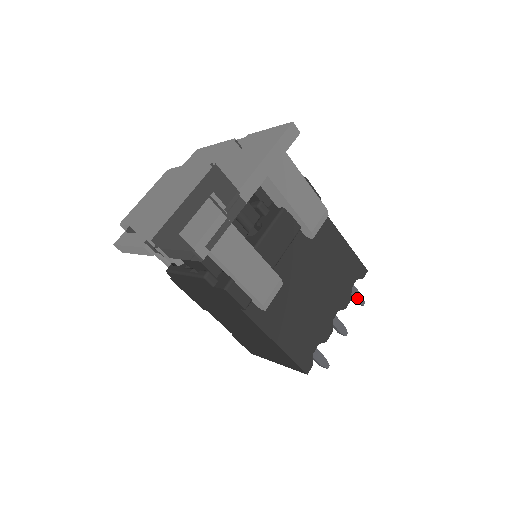
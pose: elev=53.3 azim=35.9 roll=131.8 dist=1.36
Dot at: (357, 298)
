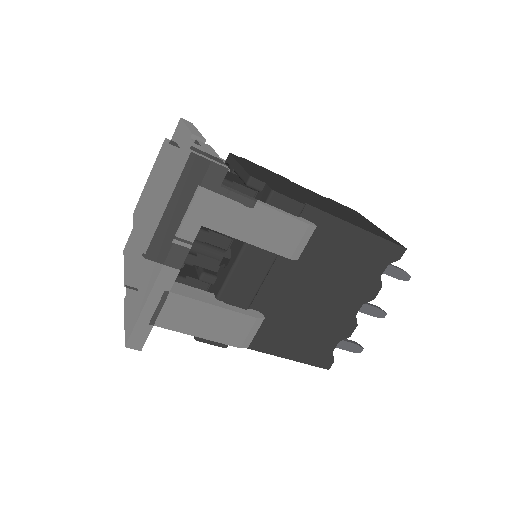
Dot at: (397, 276)
